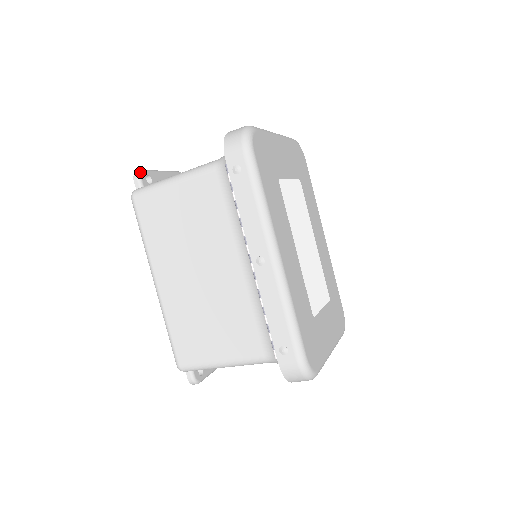
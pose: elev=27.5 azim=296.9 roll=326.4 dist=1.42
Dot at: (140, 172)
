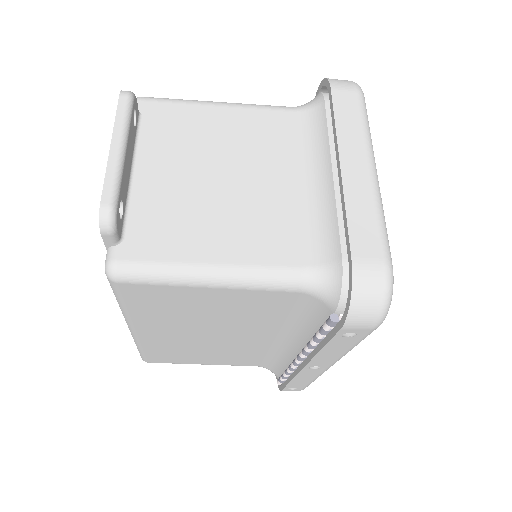
Dot at: (114, 219)
